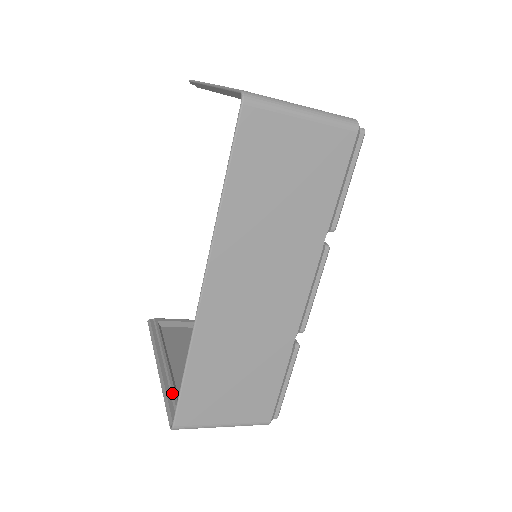
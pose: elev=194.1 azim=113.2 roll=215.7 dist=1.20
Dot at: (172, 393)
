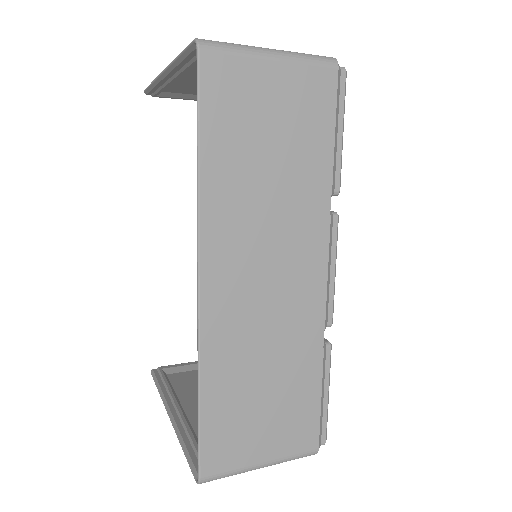
Dot at: (191, 441)
